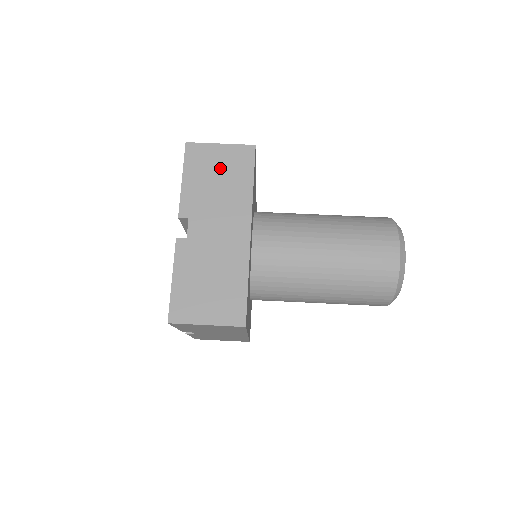
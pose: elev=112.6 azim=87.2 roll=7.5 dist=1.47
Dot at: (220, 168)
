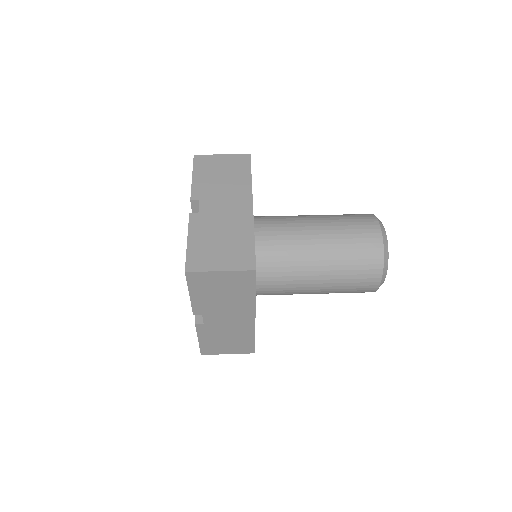
Dot at: (223, 168)
